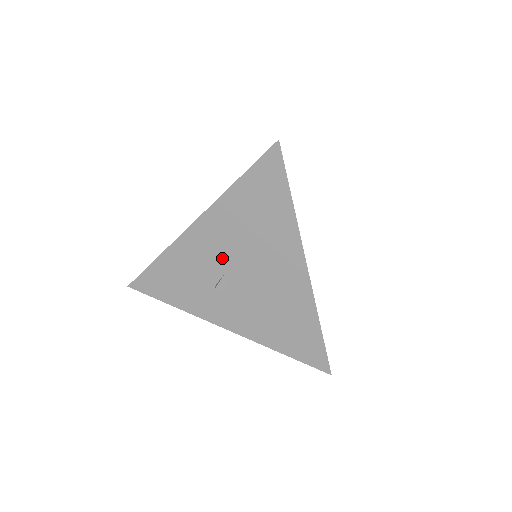
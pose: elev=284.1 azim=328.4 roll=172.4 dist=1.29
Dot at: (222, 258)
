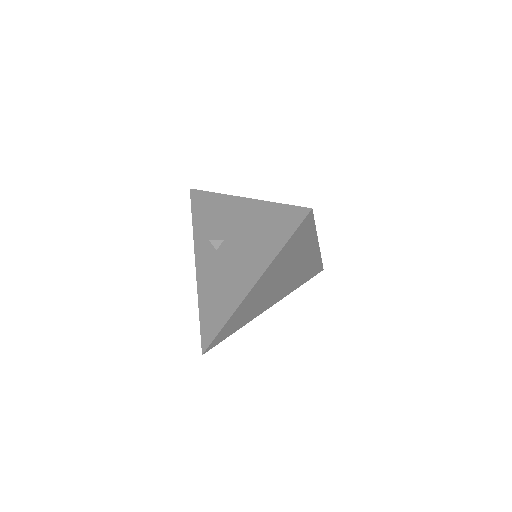
Dot at: (232, 231)
